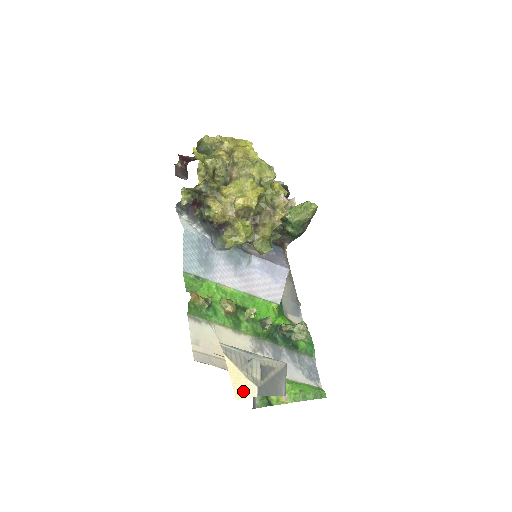
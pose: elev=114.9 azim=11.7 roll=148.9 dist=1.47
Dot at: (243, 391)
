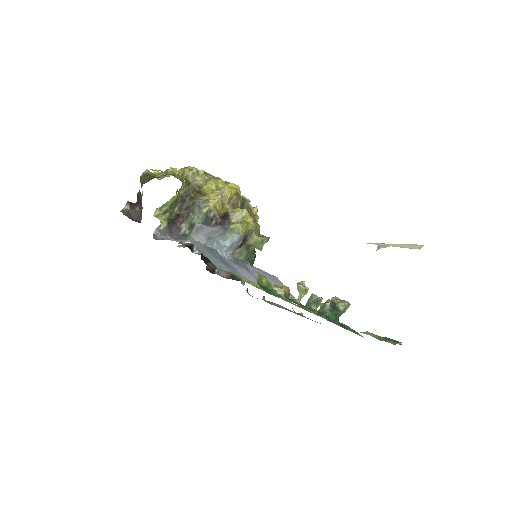
Dot at: (412, 247)
